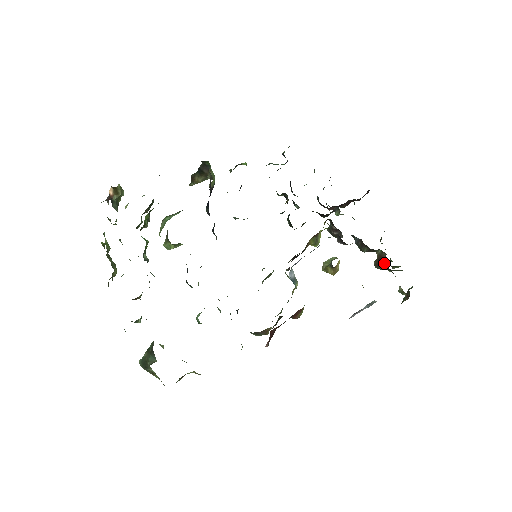
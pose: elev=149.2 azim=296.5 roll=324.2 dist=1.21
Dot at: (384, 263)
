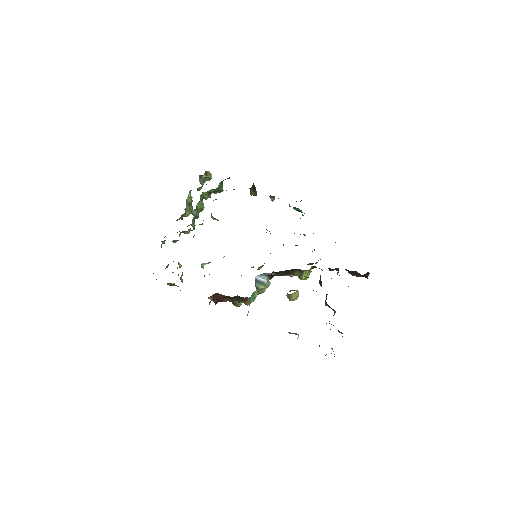
Dot at: occluded
